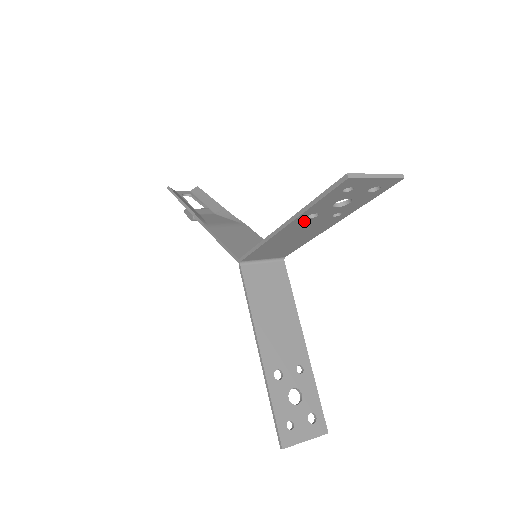
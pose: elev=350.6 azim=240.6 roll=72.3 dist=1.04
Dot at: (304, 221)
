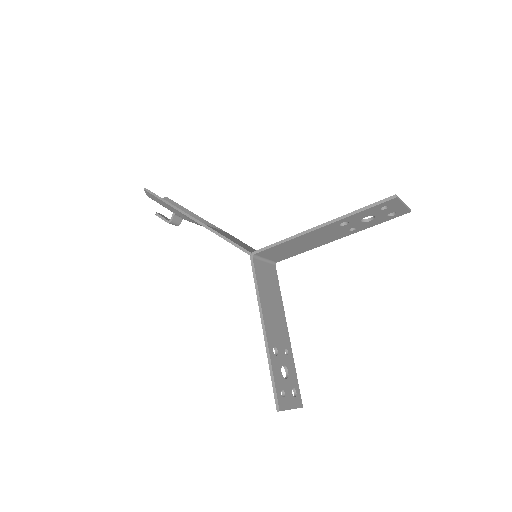
Dot at: (334, 227)
